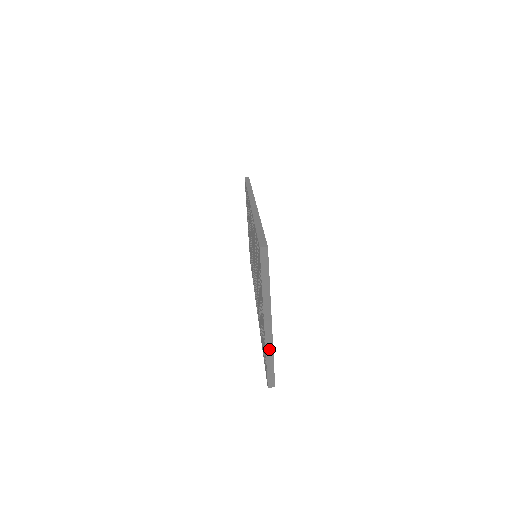
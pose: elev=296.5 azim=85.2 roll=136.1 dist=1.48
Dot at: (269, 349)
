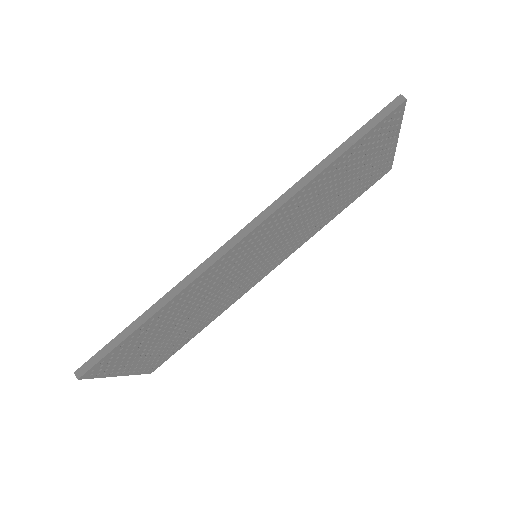
Dot at: occluded
